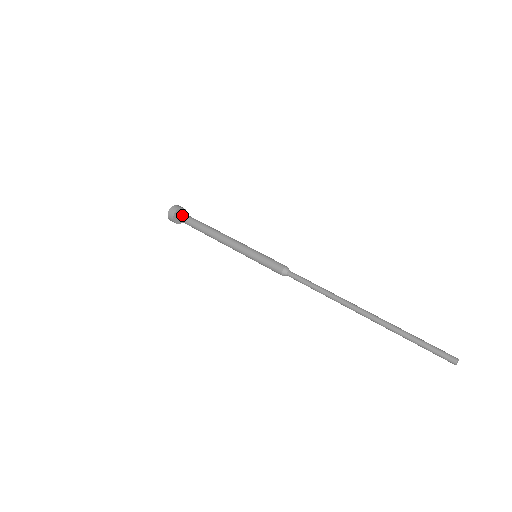
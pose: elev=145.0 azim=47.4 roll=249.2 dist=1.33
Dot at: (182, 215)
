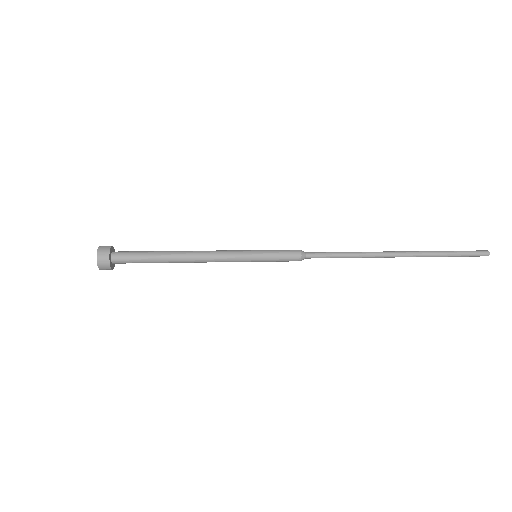
Dot at: (119, 256)
